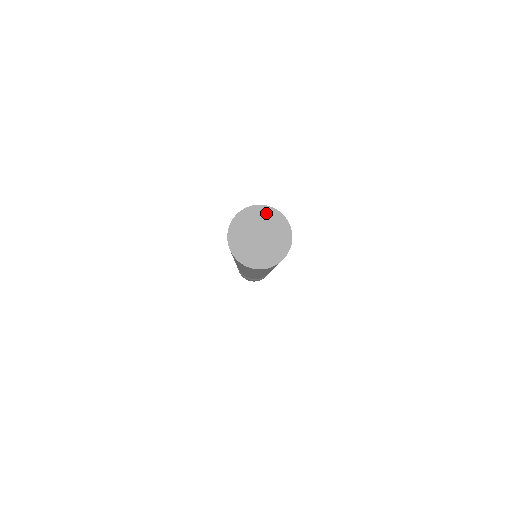
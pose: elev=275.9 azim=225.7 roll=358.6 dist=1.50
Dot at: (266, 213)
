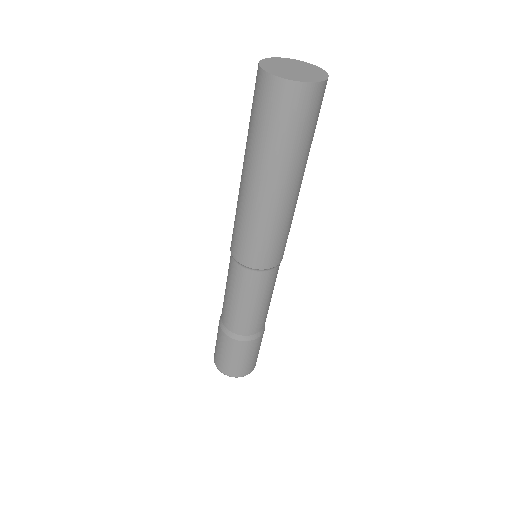
Dot at: (294, 61)
